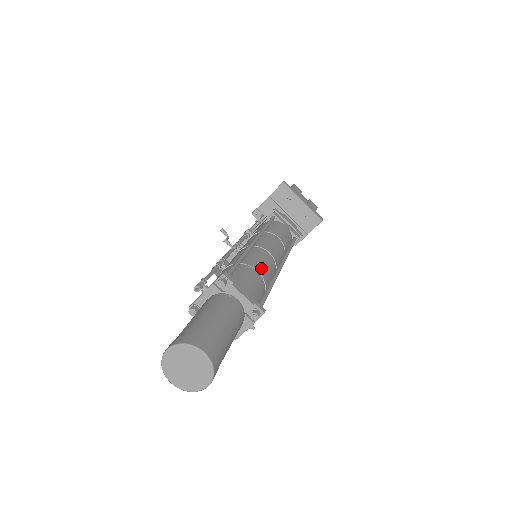
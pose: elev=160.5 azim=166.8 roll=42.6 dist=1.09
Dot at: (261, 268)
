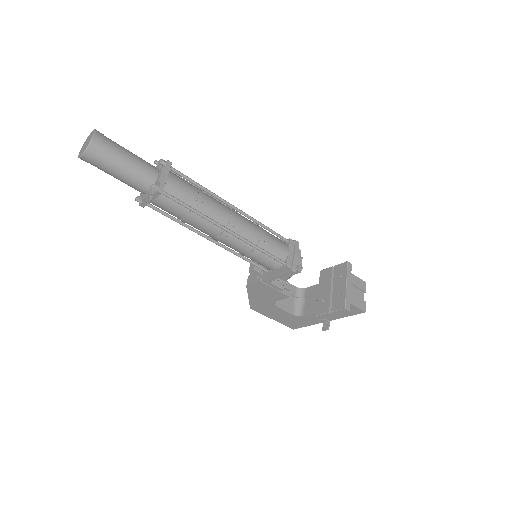
Dot at: (205, 202)
